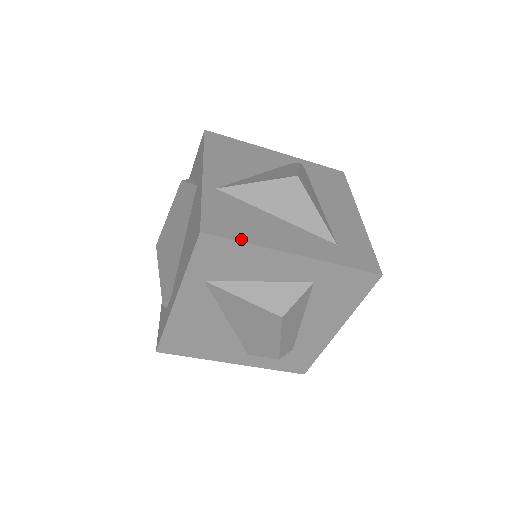
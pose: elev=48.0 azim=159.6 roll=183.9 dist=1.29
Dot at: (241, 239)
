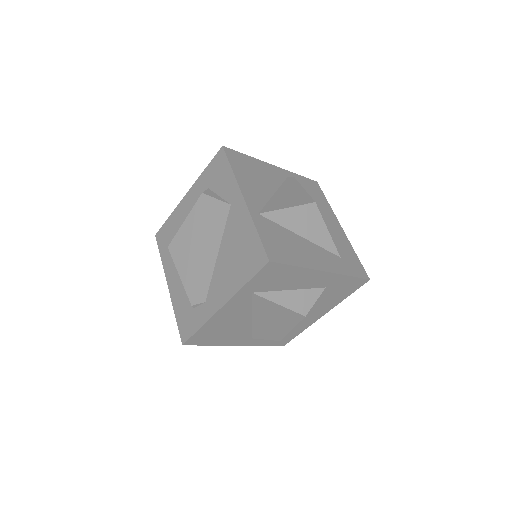
Dot at: (293, 263)
